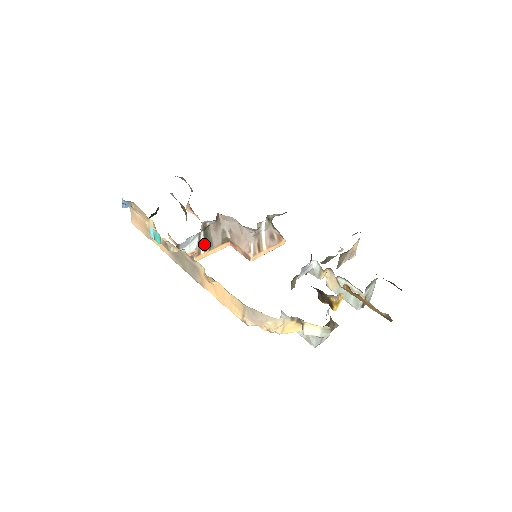
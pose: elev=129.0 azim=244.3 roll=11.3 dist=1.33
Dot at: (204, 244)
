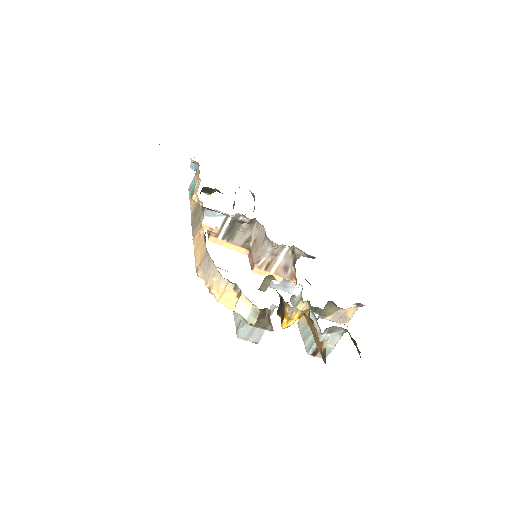
Dot at: (226, 231)
